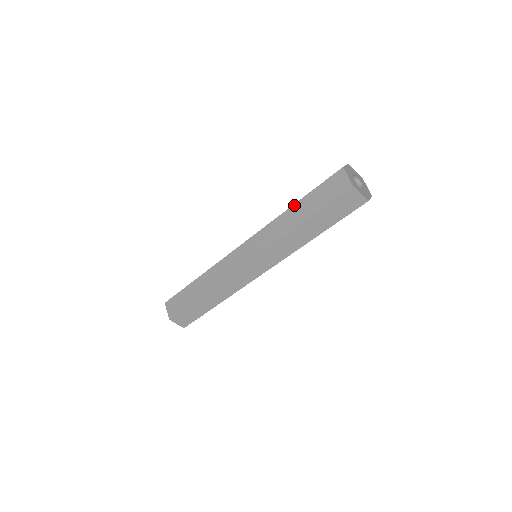
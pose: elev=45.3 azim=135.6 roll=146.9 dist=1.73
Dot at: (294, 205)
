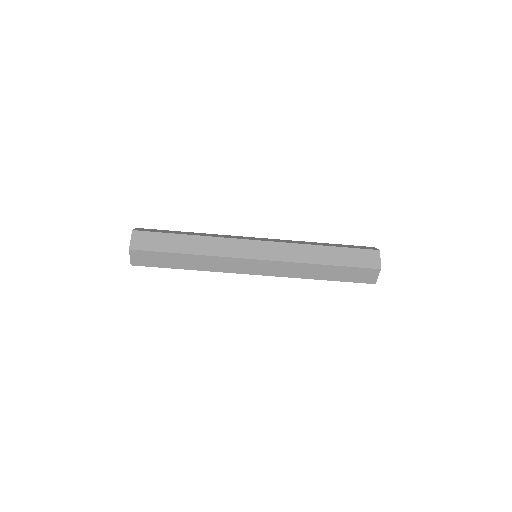
Dot at: (327, 246)
